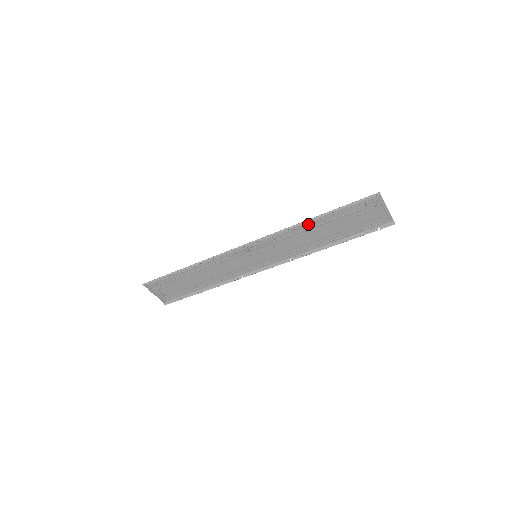
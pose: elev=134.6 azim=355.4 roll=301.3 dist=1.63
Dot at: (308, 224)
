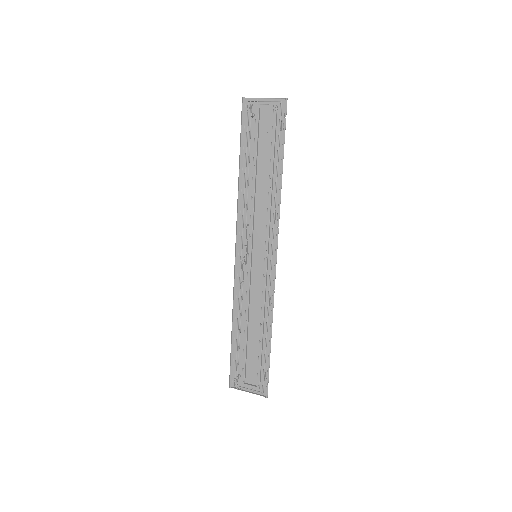
Dot at: (246, 182)
